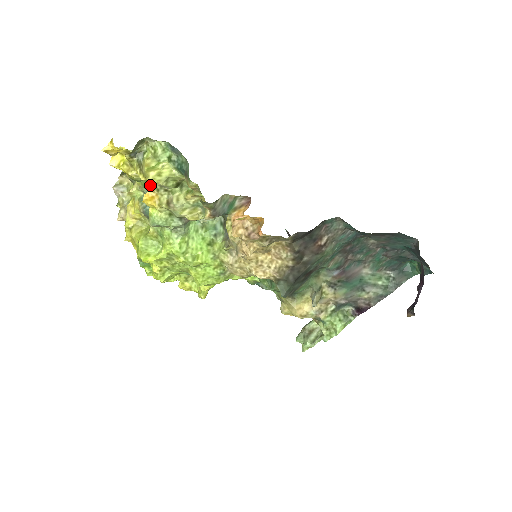
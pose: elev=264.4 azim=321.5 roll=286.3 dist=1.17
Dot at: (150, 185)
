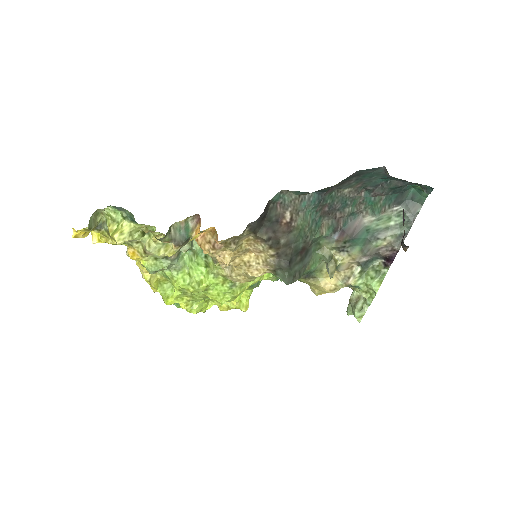
Dot at: occluded
